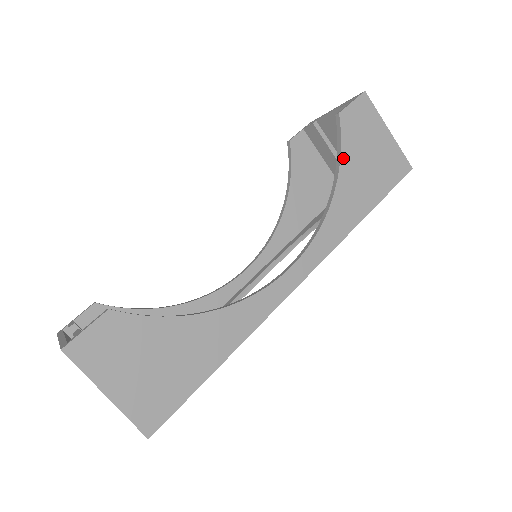
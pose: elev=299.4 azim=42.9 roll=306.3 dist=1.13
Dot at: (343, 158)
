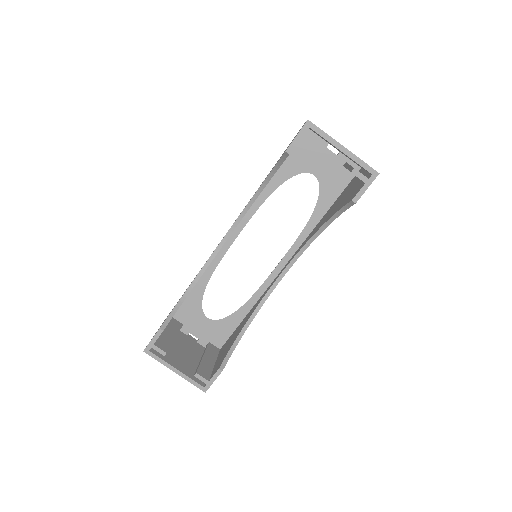
Dot at: (339, 215)
